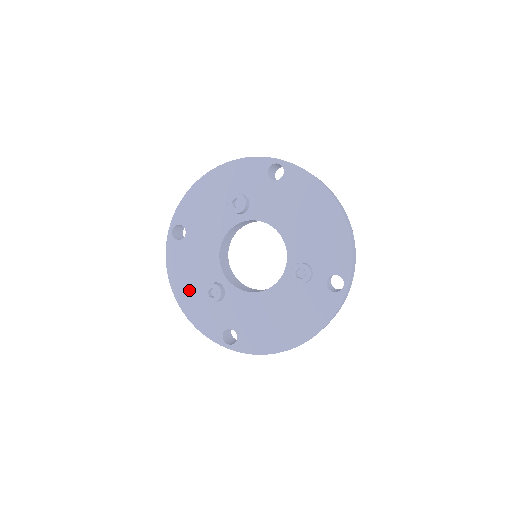
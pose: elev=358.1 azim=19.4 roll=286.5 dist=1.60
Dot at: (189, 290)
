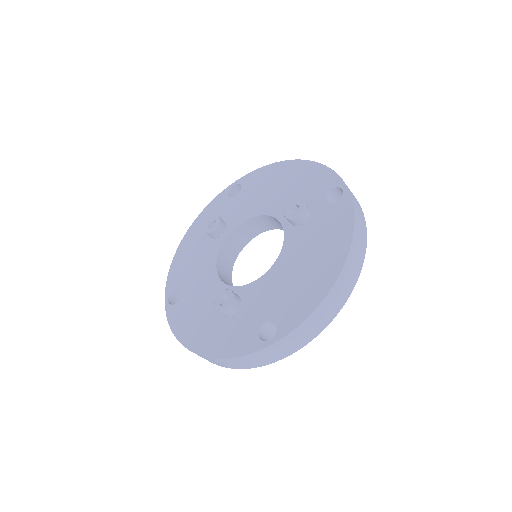
Dot at: (204, 331)
